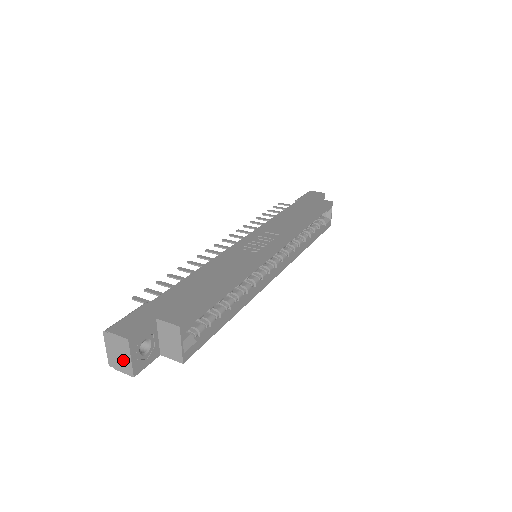
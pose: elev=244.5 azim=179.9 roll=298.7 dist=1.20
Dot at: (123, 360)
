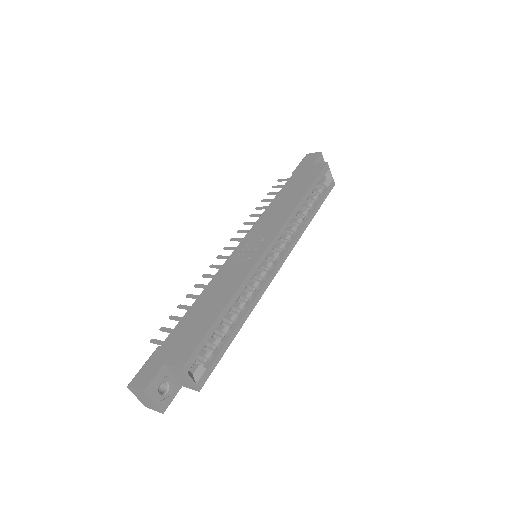
Dot at: (150, 404)
